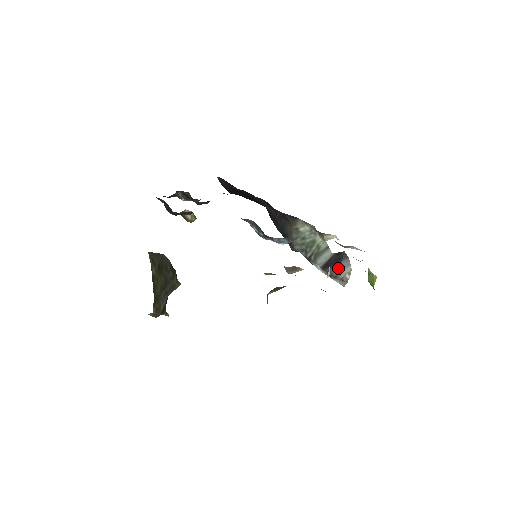
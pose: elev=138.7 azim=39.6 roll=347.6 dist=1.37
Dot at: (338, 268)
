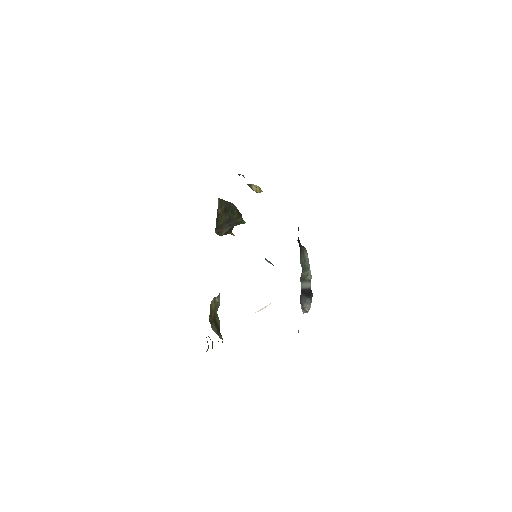
Dot at: (305, 300)
